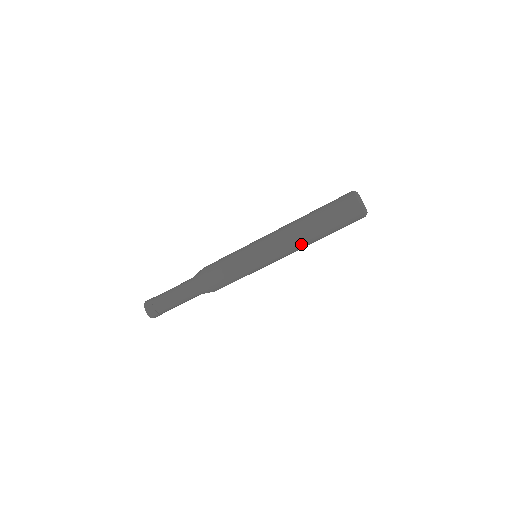
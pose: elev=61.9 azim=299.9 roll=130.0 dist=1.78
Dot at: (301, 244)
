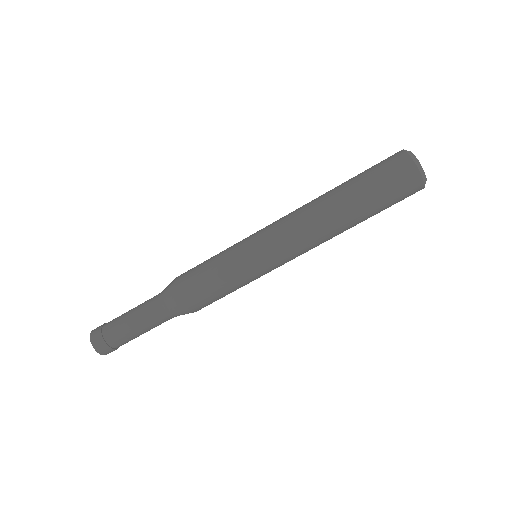
Dot at: (327, 237)
